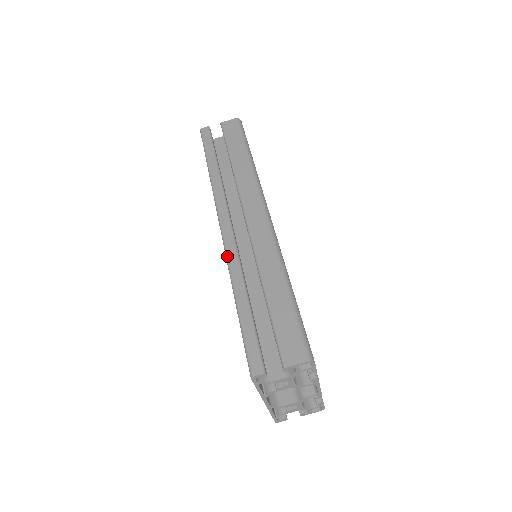
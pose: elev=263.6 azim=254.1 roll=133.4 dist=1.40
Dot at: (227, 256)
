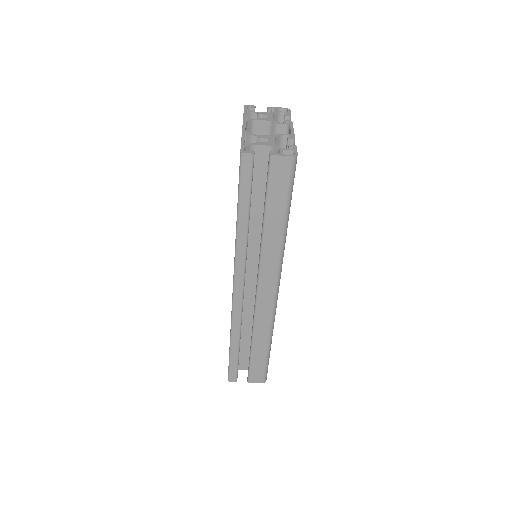
Dot at: (233, 316)
